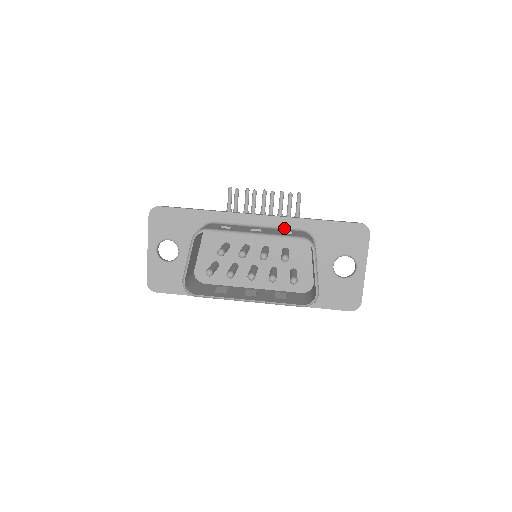
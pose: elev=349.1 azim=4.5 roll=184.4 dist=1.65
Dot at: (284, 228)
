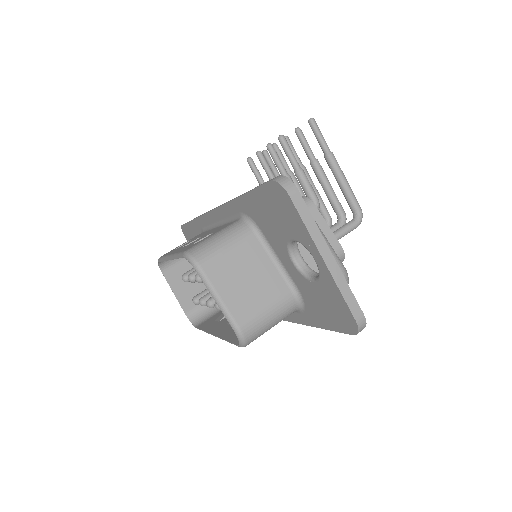
Dot at: (231, 220)
